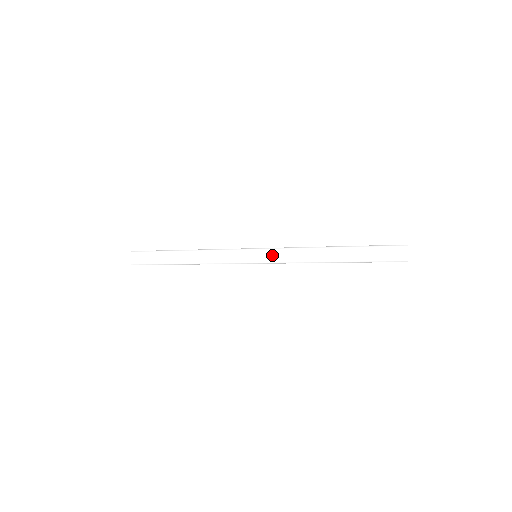
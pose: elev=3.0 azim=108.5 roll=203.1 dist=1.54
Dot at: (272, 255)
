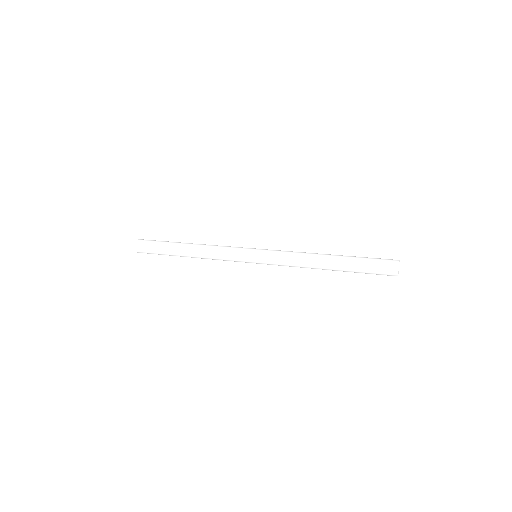
Dot at: (271, 258)
